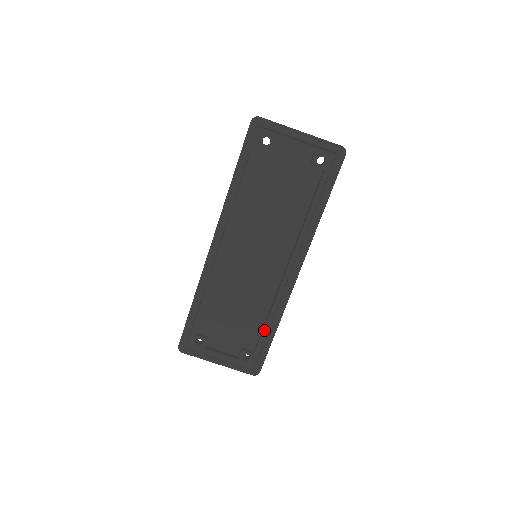
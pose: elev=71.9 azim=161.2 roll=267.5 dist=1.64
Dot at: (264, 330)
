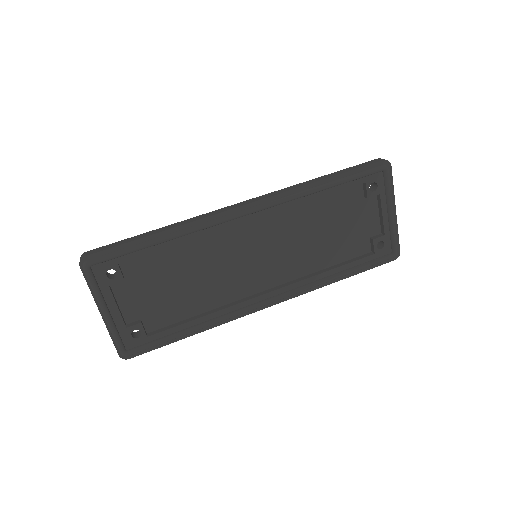
Dot at: (184, 324)
